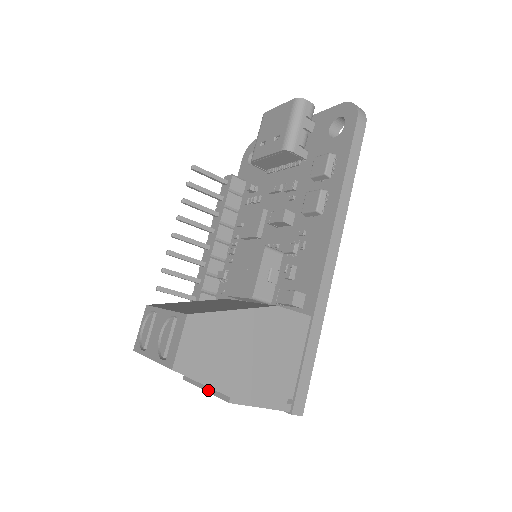
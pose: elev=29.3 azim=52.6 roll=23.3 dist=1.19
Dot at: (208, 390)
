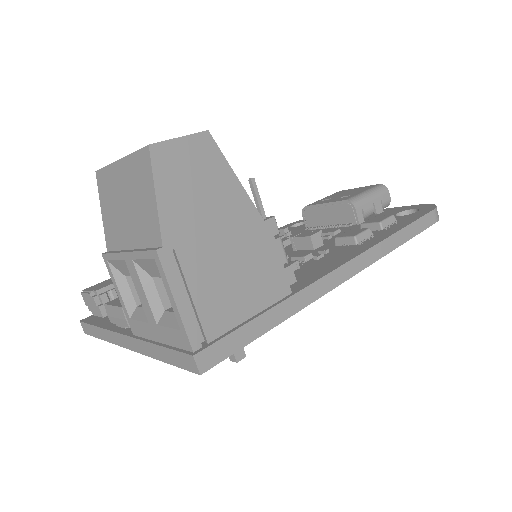
Dot at: (133, 250)
